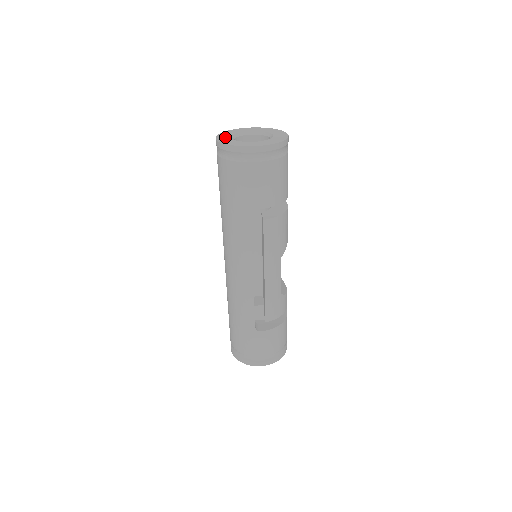
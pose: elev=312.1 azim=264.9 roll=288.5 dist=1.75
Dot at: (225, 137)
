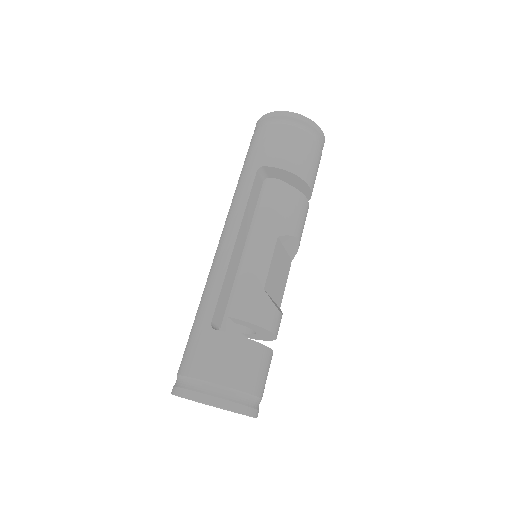
Dot at: occluded
